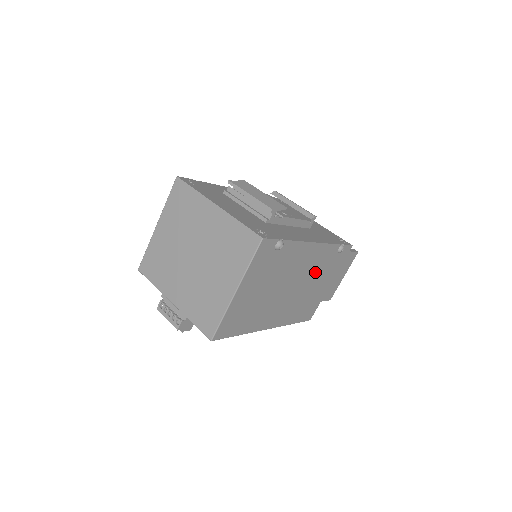
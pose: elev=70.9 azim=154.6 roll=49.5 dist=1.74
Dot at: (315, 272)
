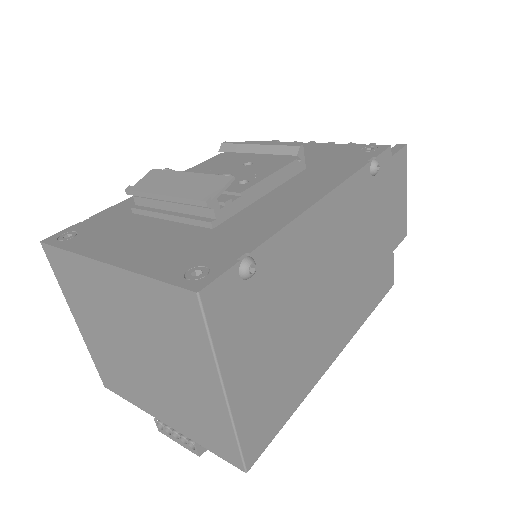
Dot at: (354, 232)
